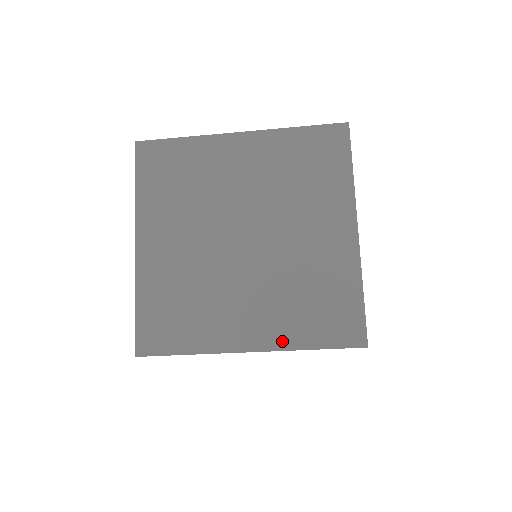
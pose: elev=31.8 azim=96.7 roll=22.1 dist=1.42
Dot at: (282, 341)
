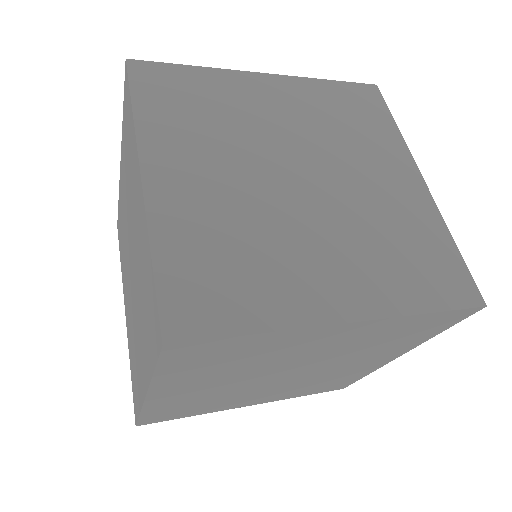
Dot at: (281, 399)
